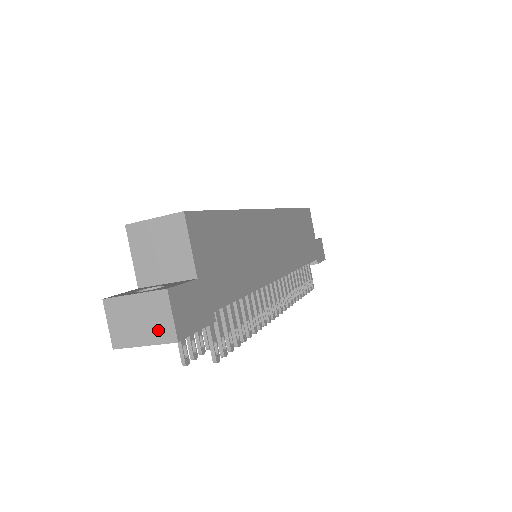
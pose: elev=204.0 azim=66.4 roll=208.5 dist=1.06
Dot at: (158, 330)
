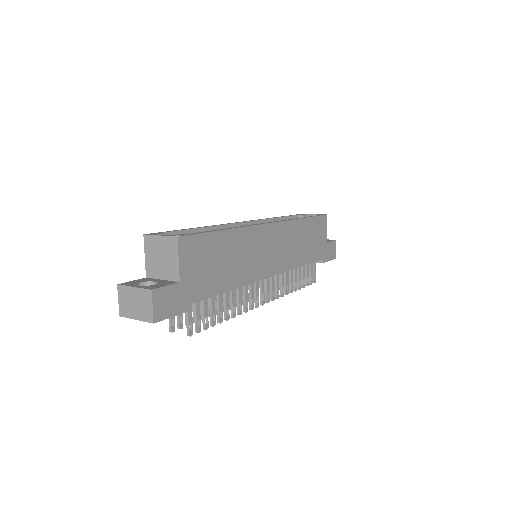
Dot at: (144, 313)
